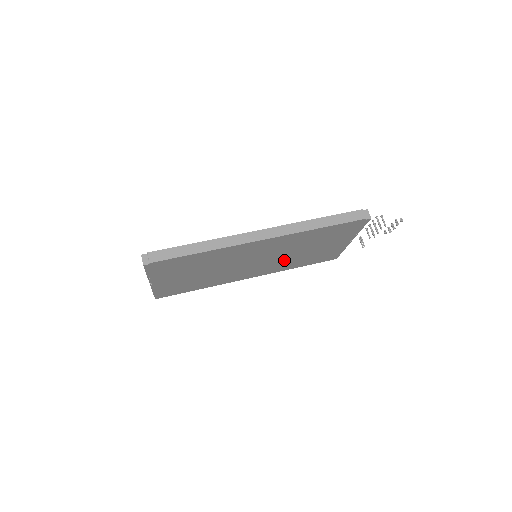
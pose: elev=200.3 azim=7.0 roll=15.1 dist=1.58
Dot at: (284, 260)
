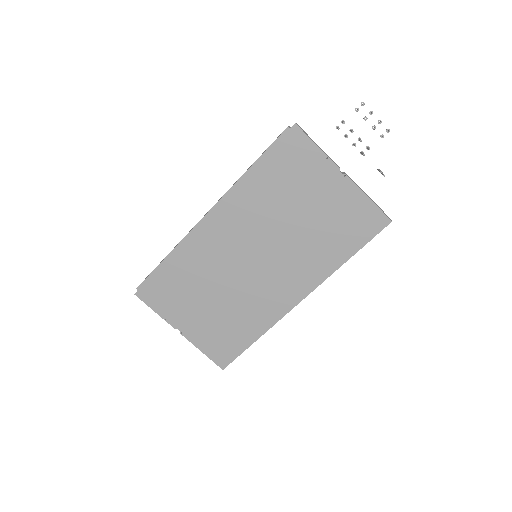
Dot at: (296, 248)
